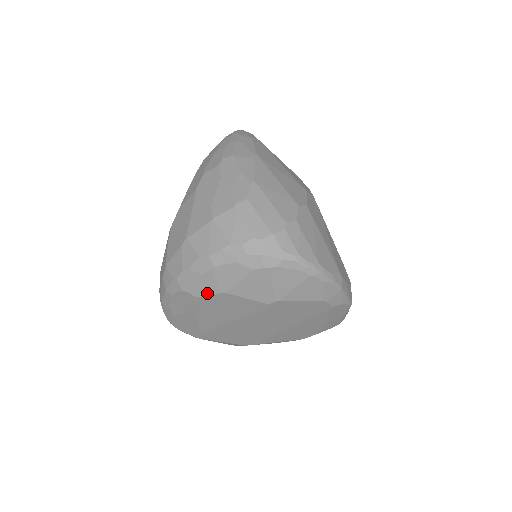
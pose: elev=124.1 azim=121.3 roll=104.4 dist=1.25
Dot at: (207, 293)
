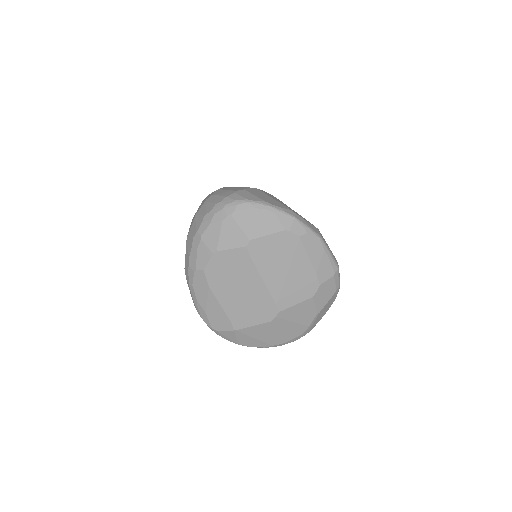
Dot at: (207, 261)
